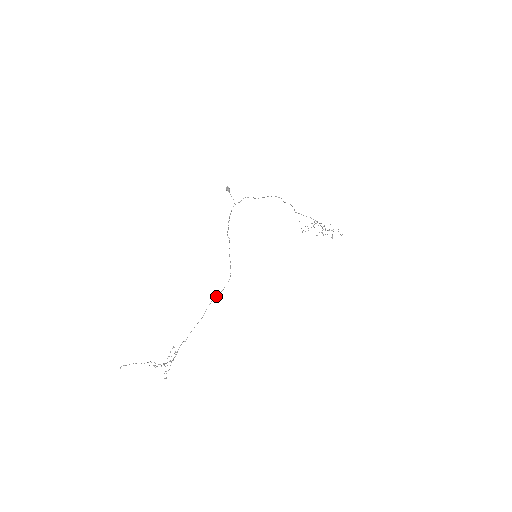
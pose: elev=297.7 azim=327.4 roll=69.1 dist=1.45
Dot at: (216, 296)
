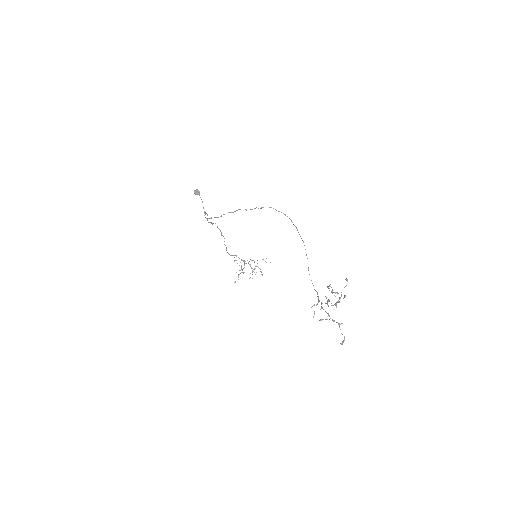
Dot at: (299, 234)
